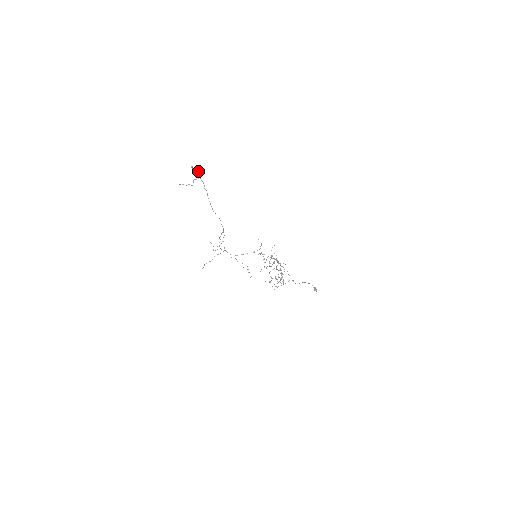
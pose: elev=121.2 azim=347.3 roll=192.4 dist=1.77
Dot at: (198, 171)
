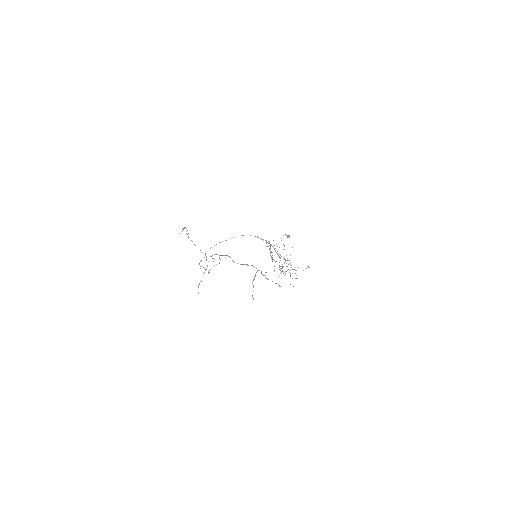
Dot at: (266, 272)
